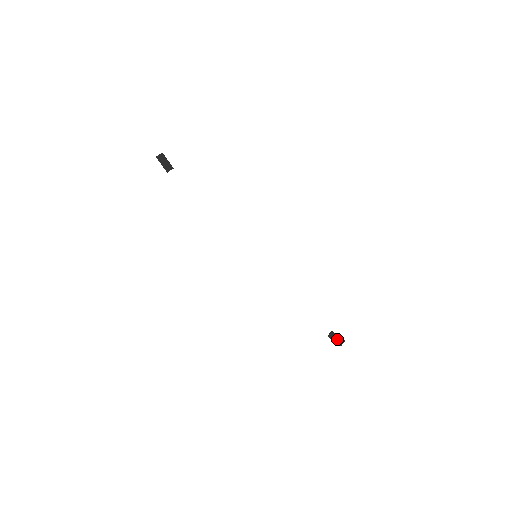
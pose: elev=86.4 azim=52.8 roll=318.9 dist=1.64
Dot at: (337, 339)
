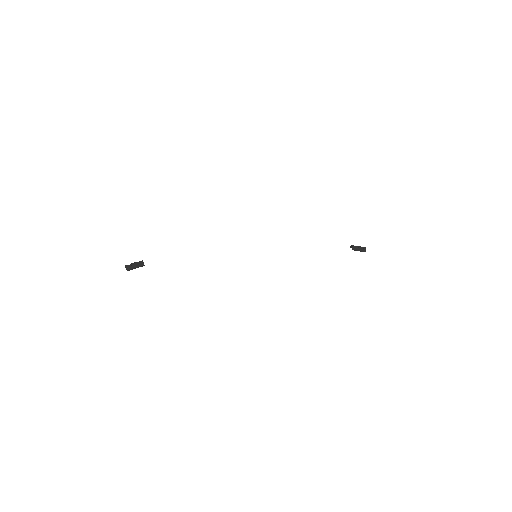
Dot at: (359, 248)
